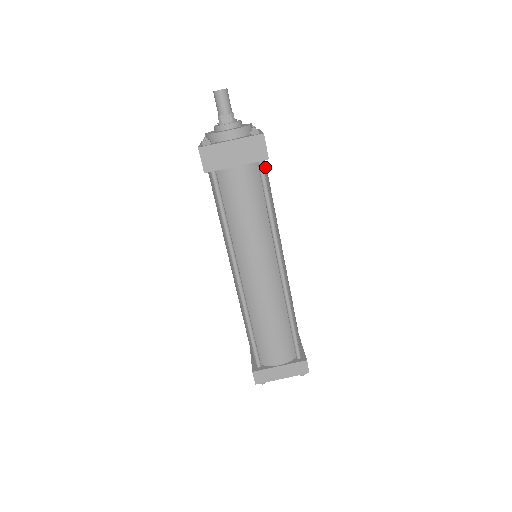
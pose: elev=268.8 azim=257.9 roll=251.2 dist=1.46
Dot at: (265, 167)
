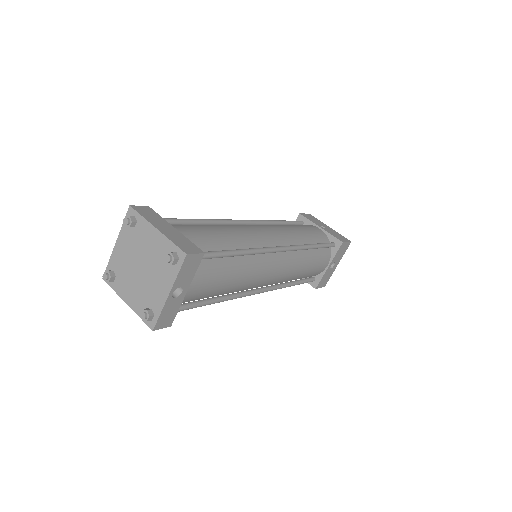
Dot at: (327, 258)
